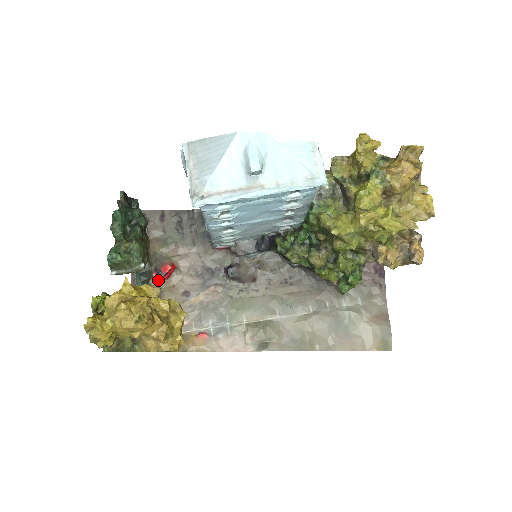
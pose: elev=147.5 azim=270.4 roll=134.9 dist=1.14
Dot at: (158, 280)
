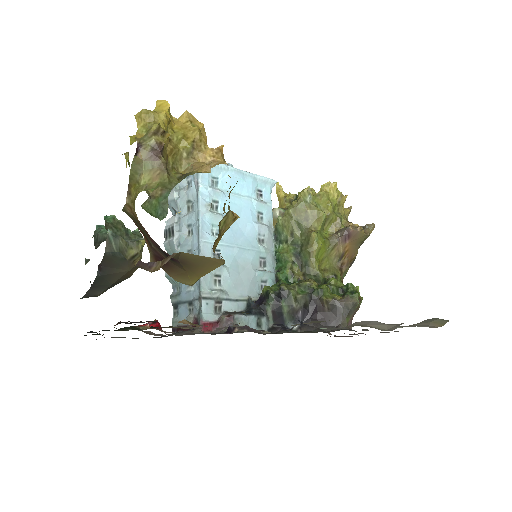
Dot at: (145, 325)
